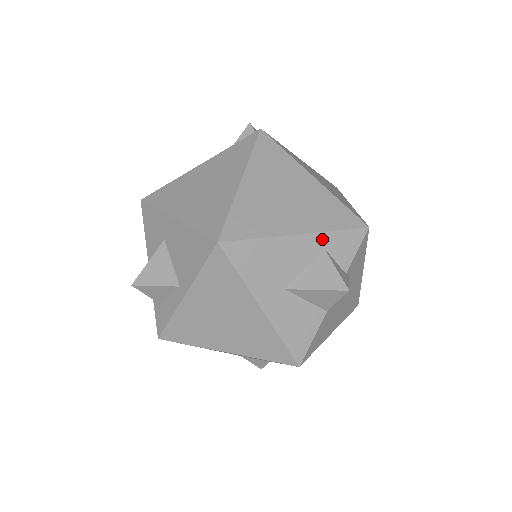
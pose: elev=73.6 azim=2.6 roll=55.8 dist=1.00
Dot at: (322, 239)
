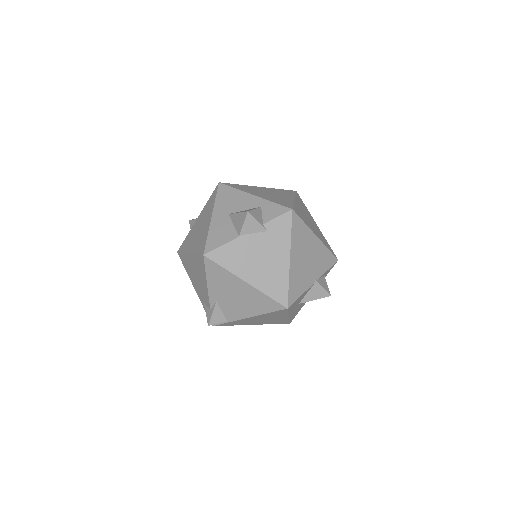
Dot at: (263, 202)
